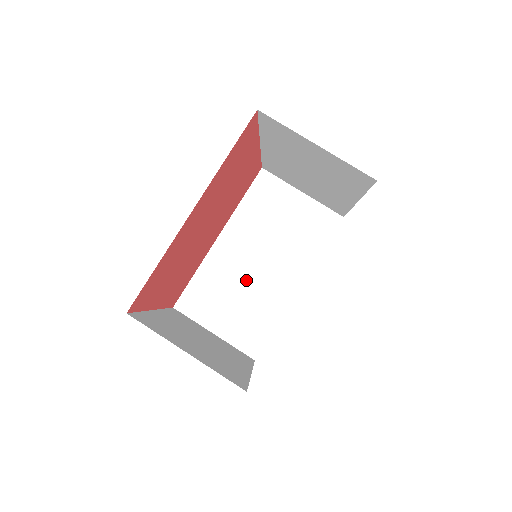
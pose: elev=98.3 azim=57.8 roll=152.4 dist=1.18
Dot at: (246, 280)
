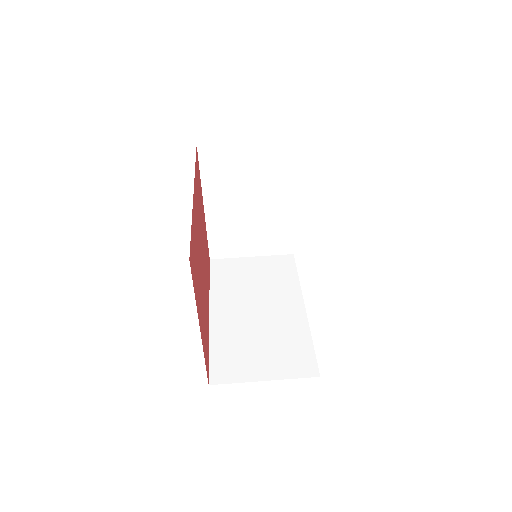
Dot at: (258, 326)
